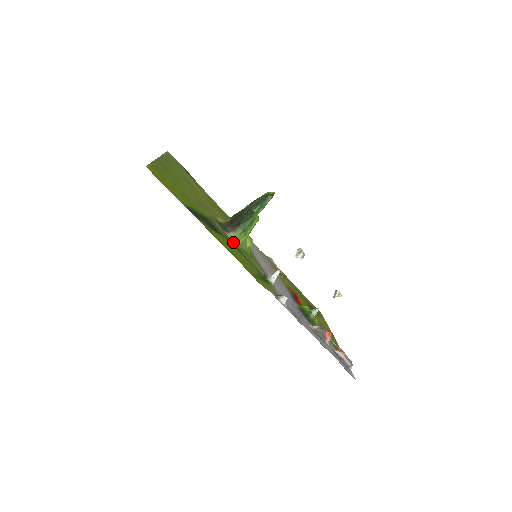
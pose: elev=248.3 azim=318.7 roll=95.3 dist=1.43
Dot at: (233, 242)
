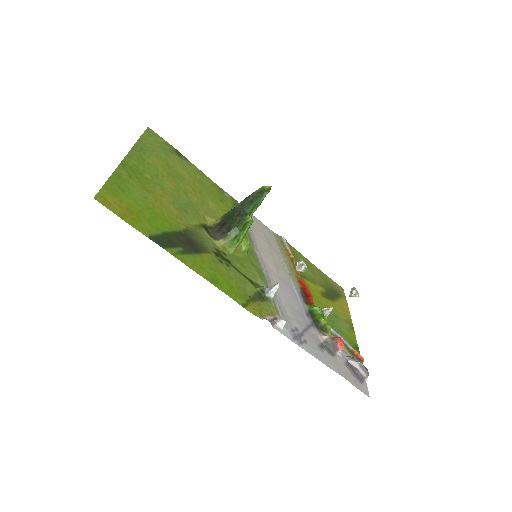
Dot at: (223, 252)
